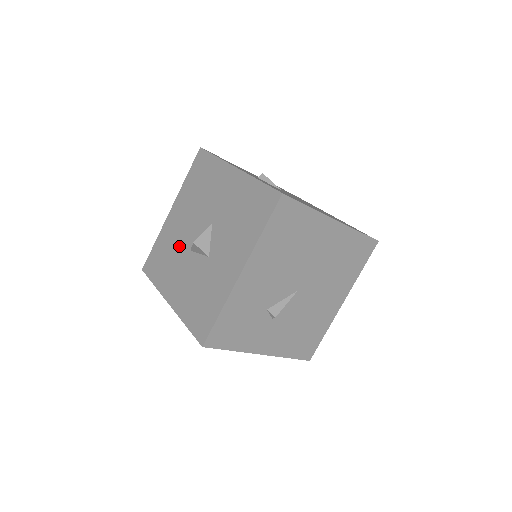
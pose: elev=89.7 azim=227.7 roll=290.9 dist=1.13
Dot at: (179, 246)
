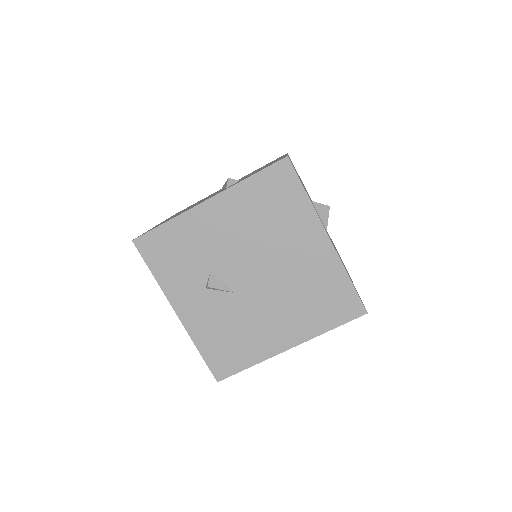
Dot at: occluded
